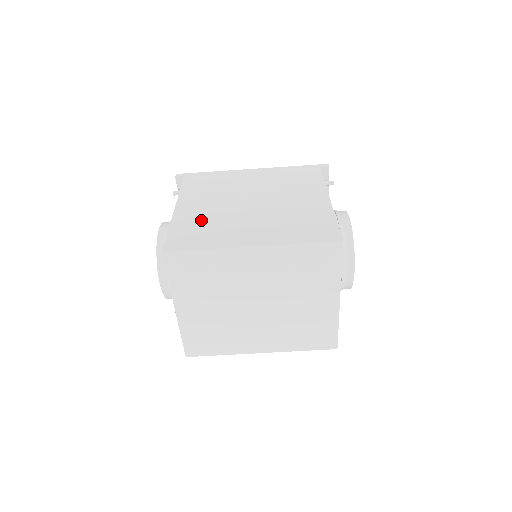
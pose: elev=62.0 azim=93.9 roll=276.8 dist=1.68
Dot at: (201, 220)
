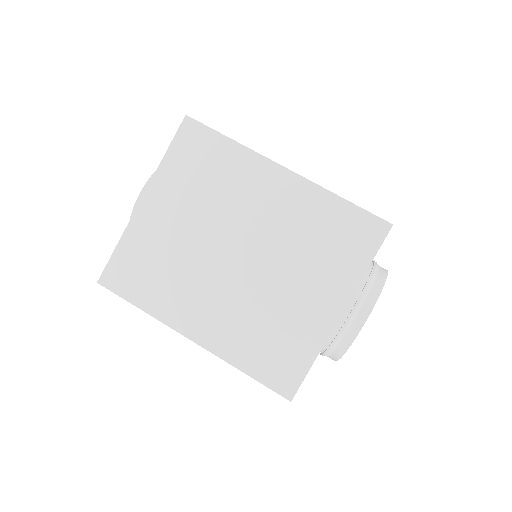
Dot at: occluded
